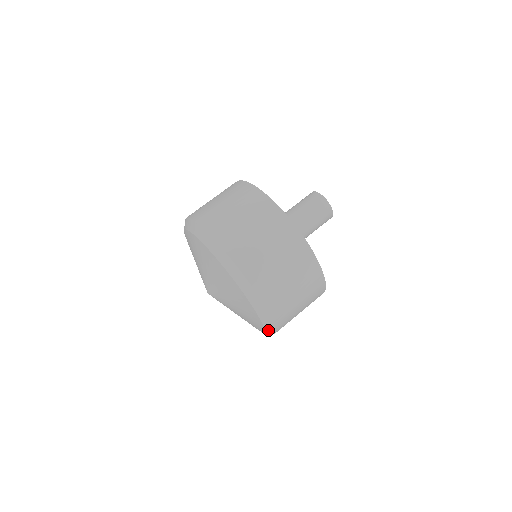
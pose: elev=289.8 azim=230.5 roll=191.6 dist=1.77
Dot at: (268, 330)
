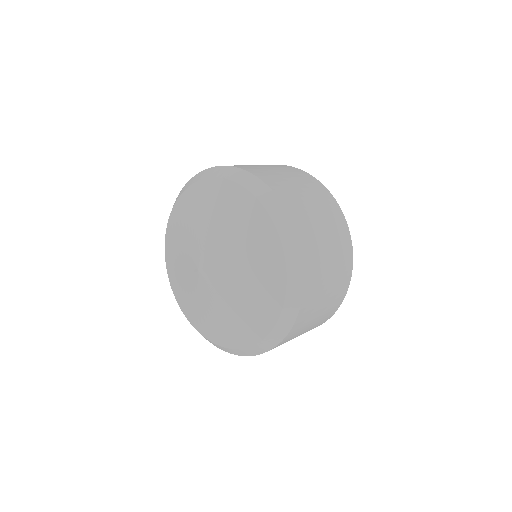
Dot at: (276, 332)
